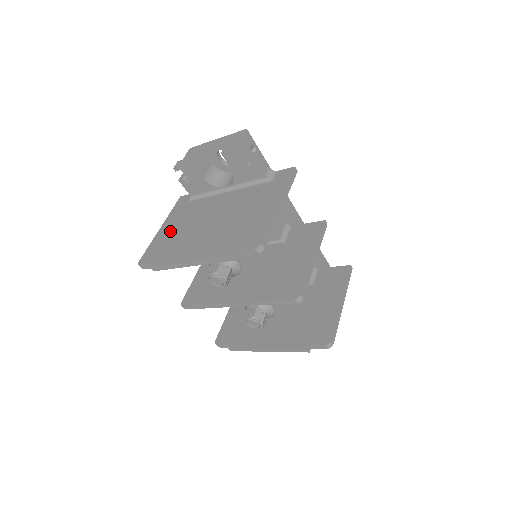
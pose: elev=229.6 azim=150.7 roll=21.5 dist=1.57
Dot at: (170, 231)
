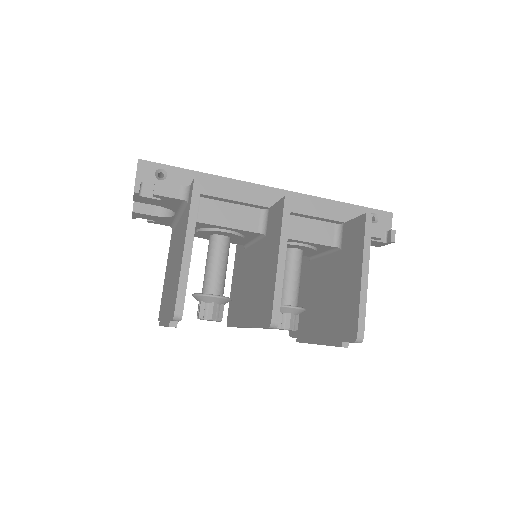
Dot at: (166, 276)
